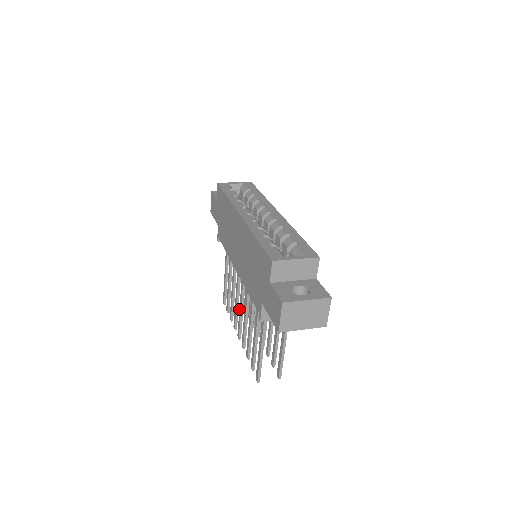
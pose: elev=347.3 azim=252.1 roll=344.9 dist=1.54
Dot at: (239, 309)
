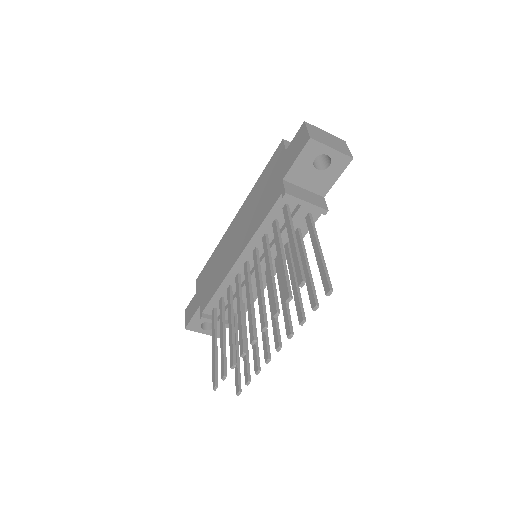
Dot at: (247, 307)
